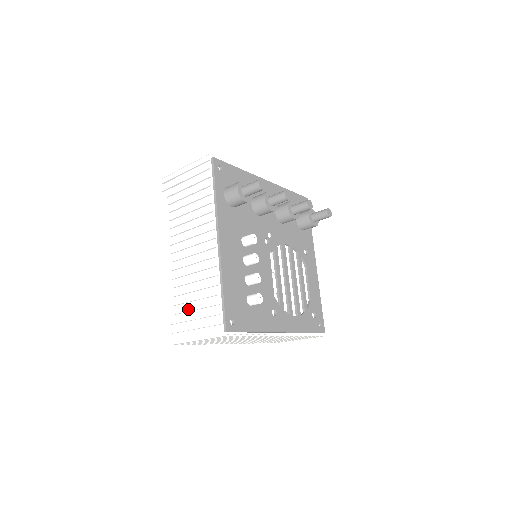
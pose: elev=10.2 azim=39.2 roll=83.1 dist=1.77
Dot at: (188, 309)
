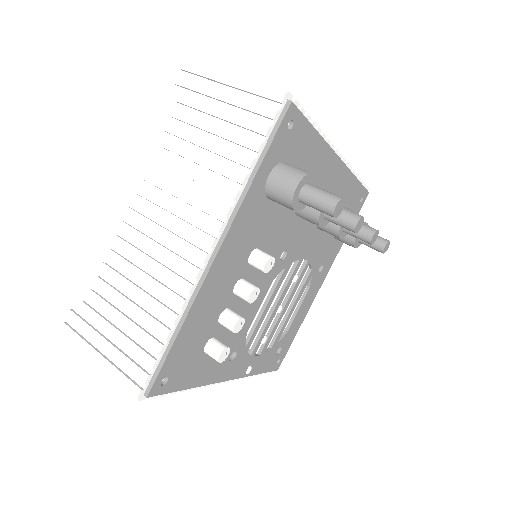
Dot at: (111, 313)
